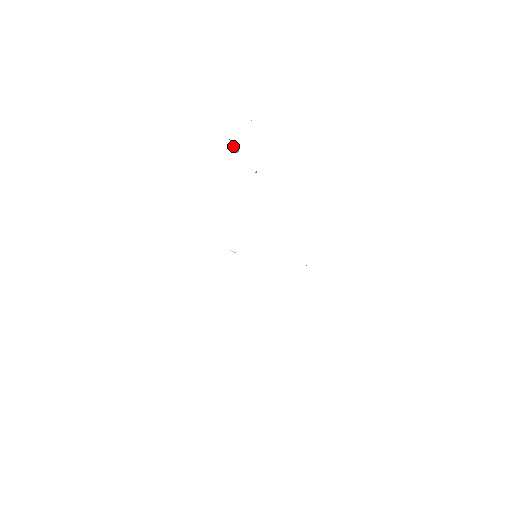
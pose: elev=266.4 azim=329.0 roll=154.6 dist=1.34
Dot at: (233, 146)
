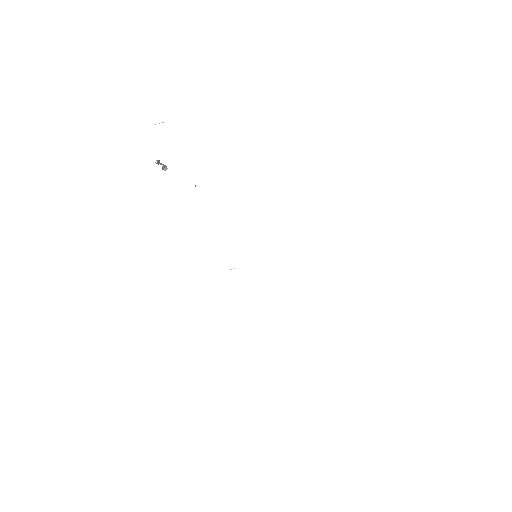
Dot at: (159, 162)
